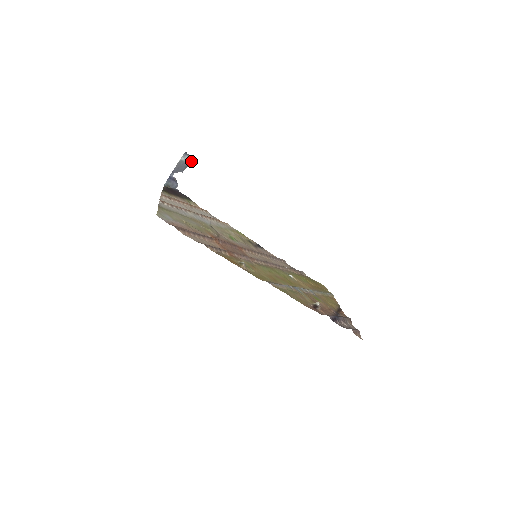
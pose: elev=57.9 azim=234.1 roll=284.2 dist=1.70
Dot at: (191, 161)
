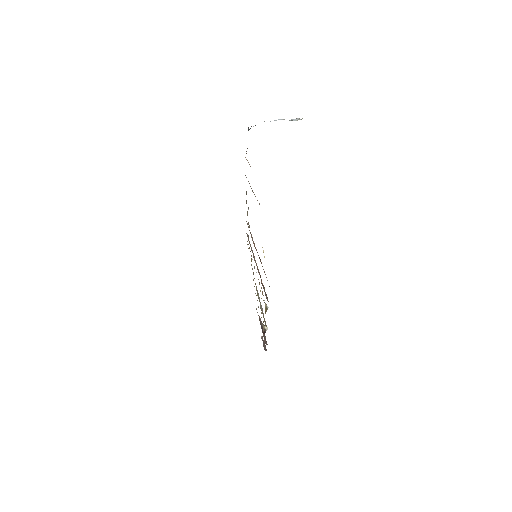
Dot at: occluded
